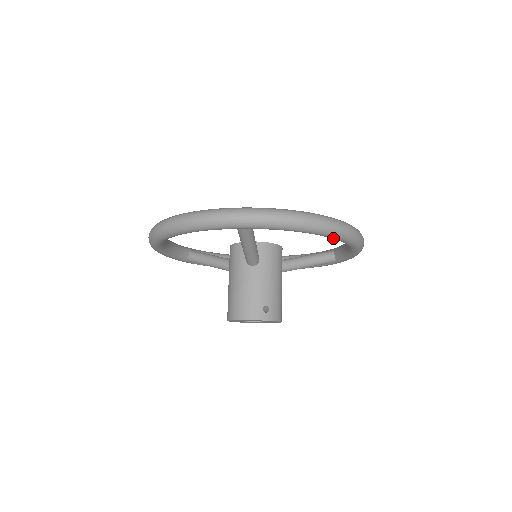
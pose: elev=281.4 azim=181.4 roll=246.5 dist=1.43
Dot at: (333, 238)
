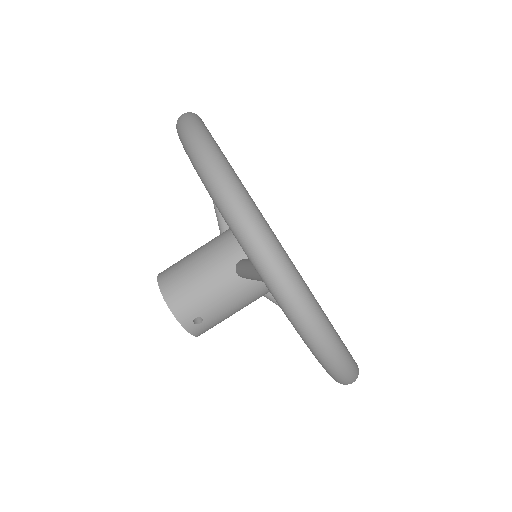
Dot at: occluded
